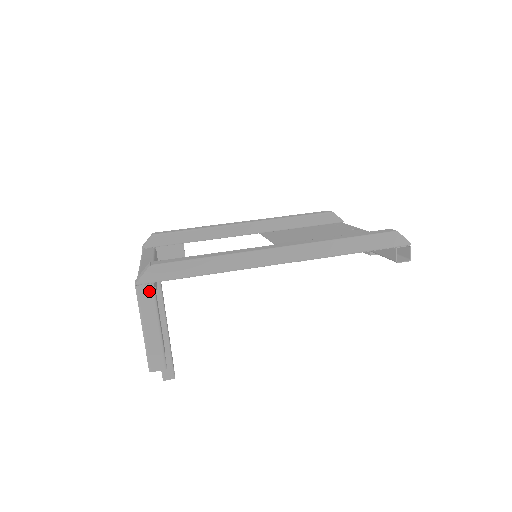
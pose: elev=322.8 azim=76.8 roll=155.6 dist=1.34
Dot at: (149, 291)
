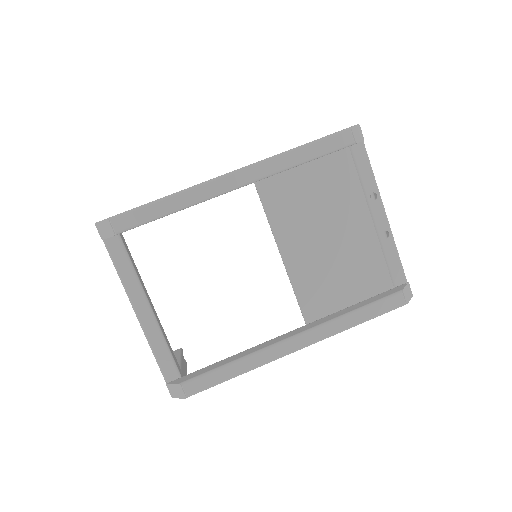
Dot at: occluded
